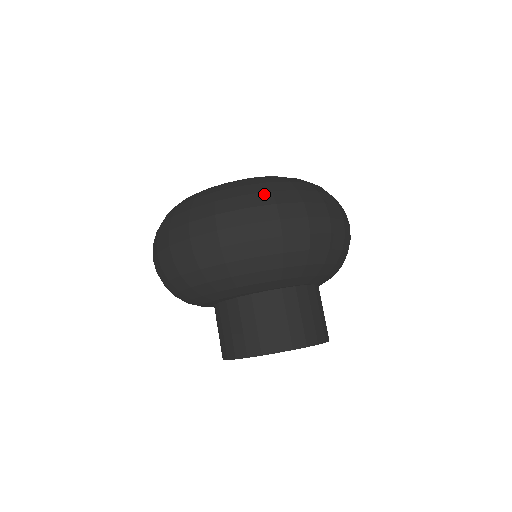
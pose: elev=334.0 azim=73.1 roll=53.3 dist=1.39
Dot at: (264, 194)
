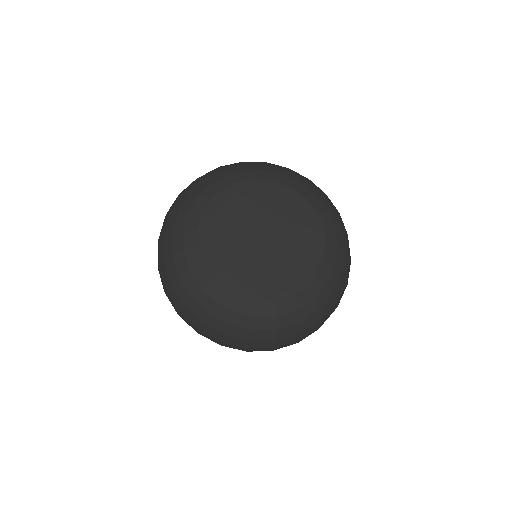
Dot at: (344, 287)
